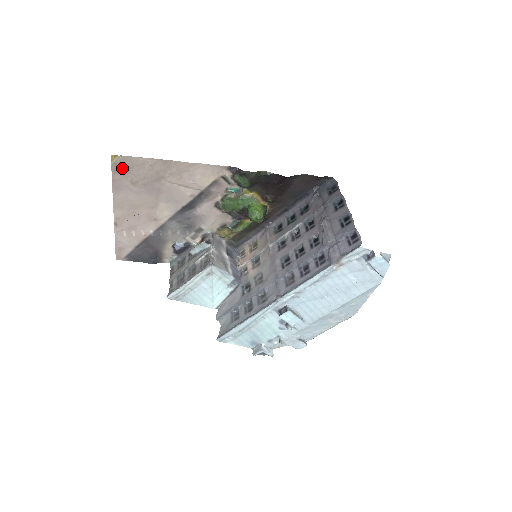
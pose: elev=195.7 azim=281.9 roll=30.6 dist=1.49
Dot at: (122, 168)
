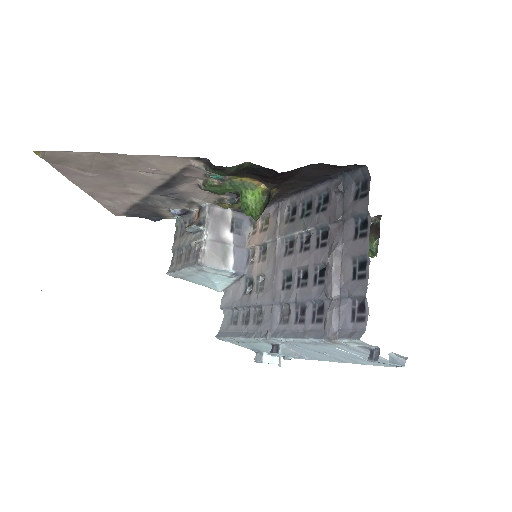
Dot at: (57, 160)
